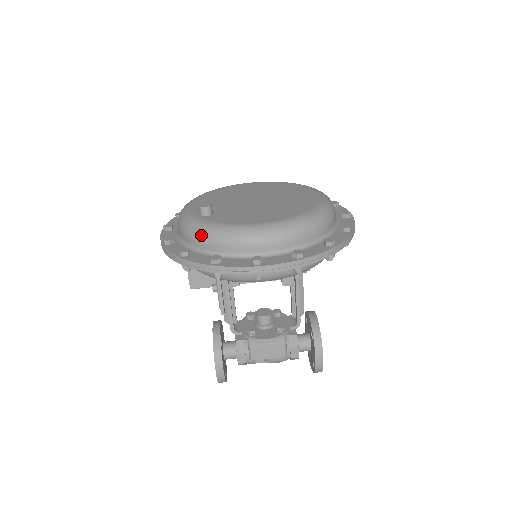
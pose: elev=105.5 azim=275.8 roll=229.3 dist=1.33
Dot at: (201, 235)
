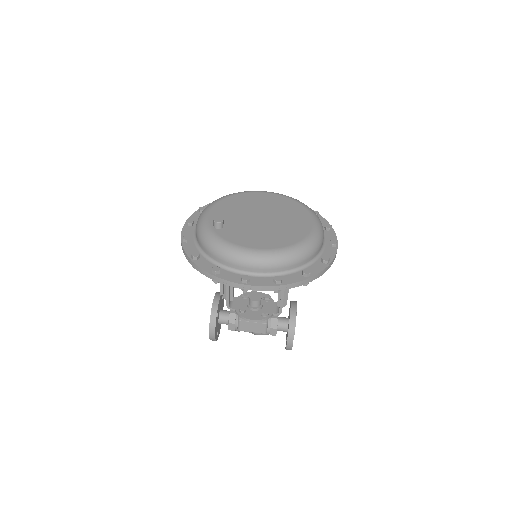
Dot at: (210, 246)
